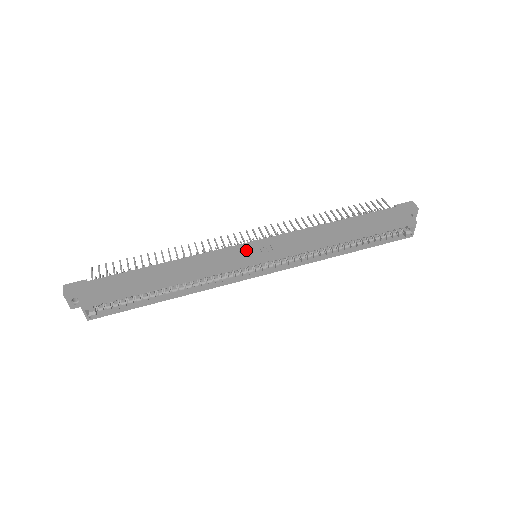
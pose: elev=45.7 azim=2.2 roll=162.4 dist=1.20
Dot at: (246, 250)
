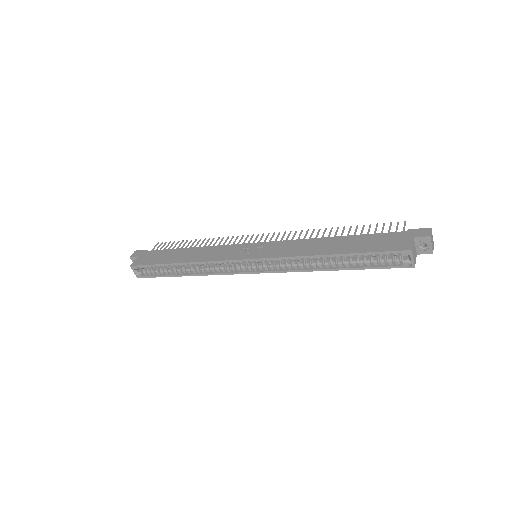
Dot at: (246, 249)
